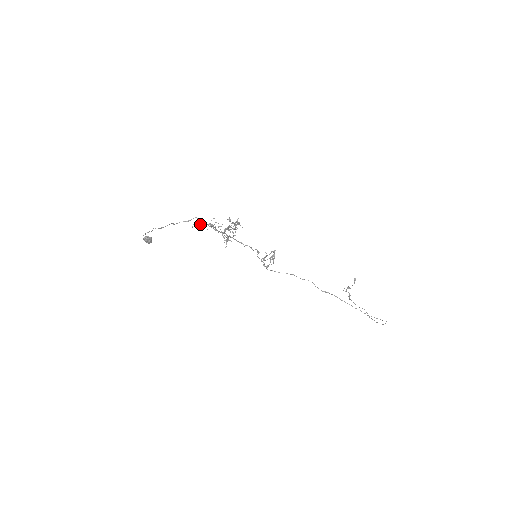
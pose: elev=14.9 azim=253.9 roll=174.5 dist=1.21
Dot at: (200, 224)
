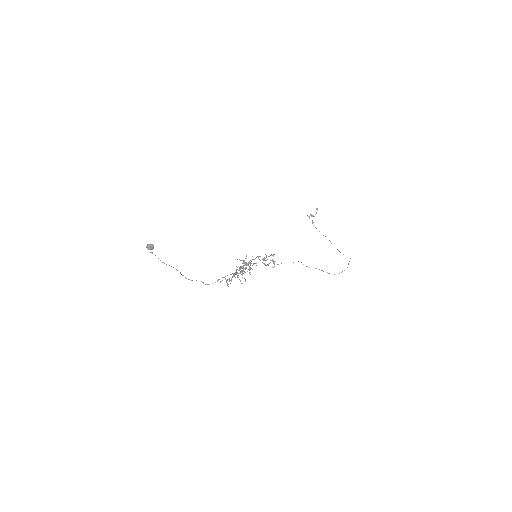
Dot at: (225, 276)
